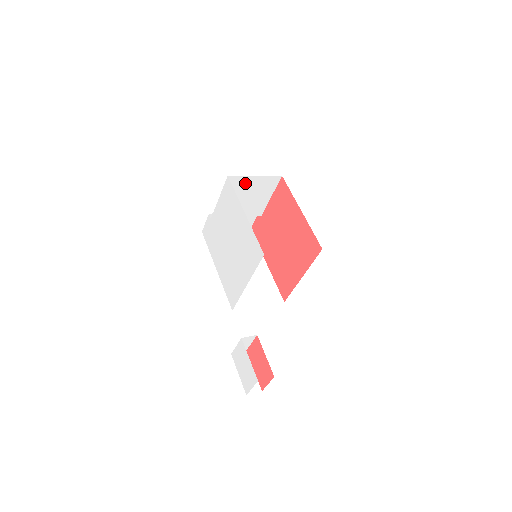
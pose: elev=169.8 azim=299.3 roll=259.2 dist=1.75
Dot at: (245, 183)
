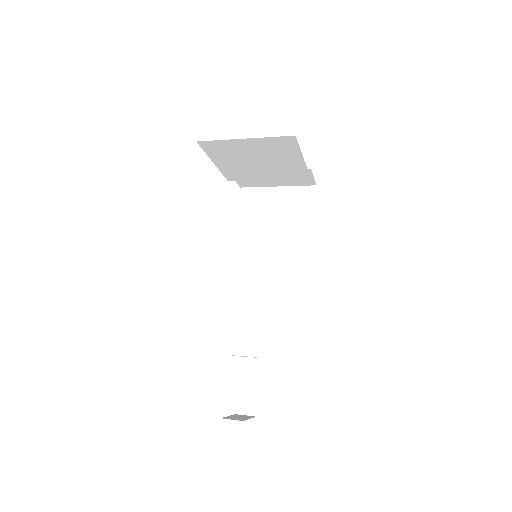
Dot at: (237, 147)
